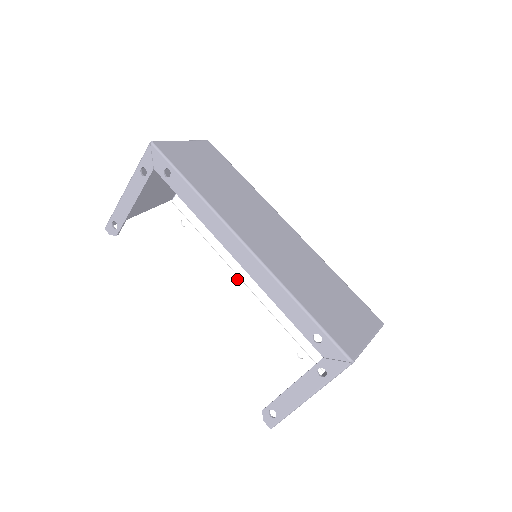
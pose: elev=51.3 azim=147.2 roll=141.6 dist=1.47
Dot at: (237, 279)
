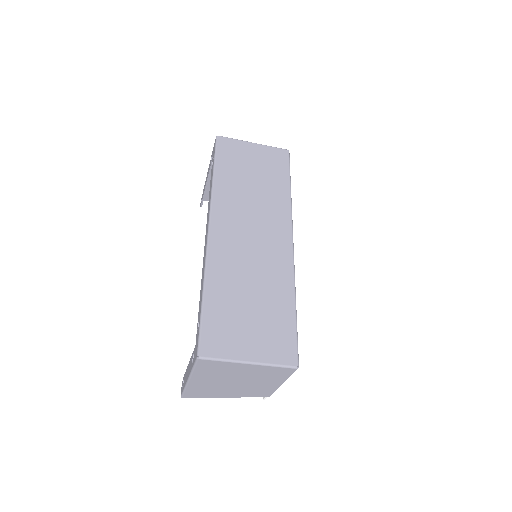
Dot at: occluded
